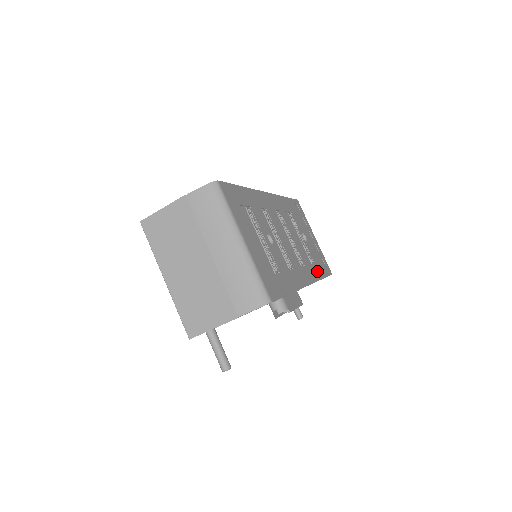
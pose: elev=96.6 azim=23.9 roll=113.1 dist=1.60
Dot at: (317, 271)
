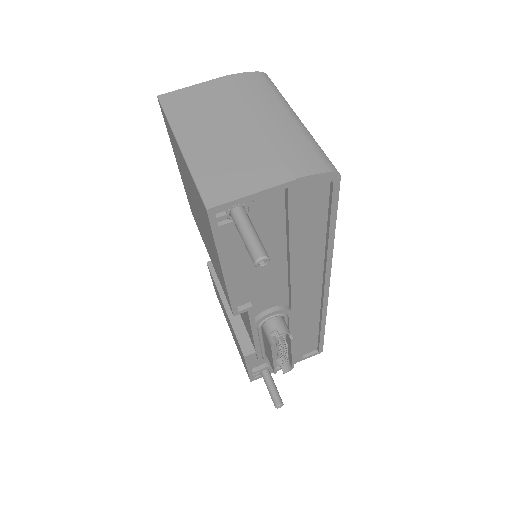
Dot at: occluded
